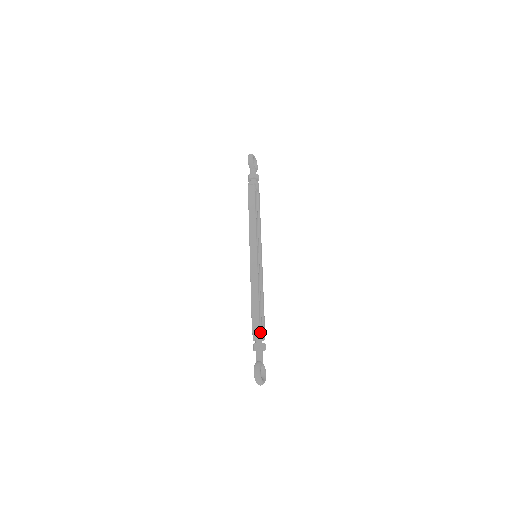
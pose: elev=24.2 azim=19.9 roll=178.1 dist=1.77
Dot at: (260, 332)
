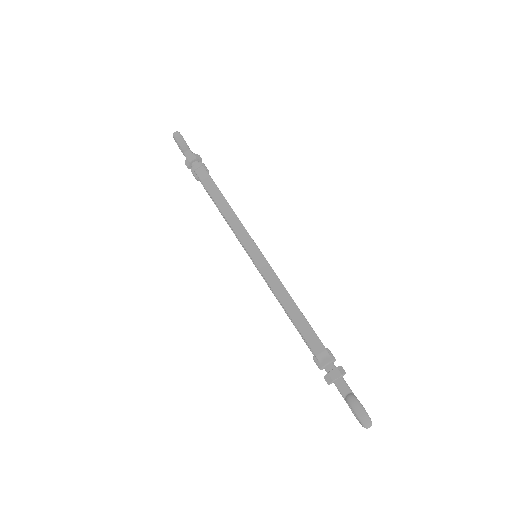
Dot at: (328, 352)
